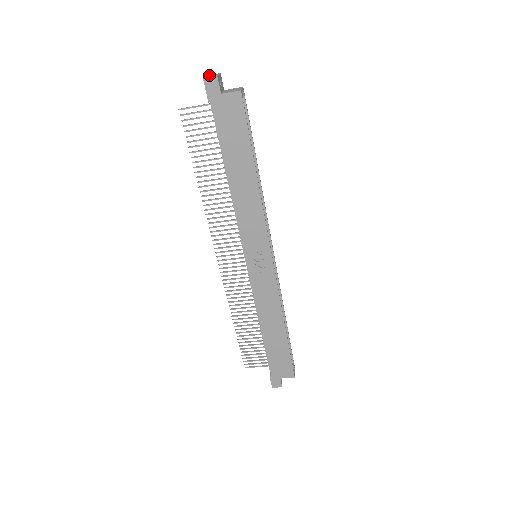
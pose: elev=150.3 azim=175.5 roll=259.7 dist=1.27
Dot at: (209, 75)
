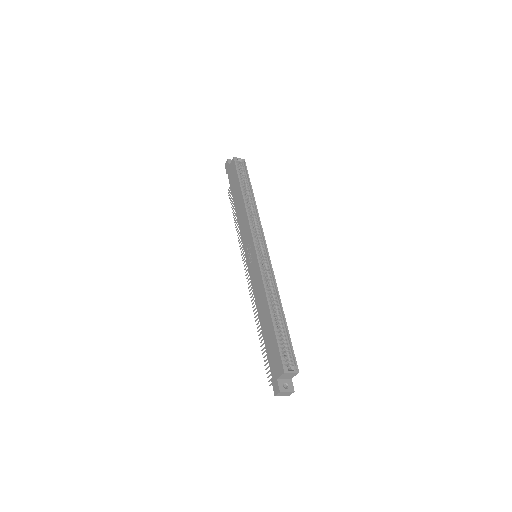
Dot at: occluded
